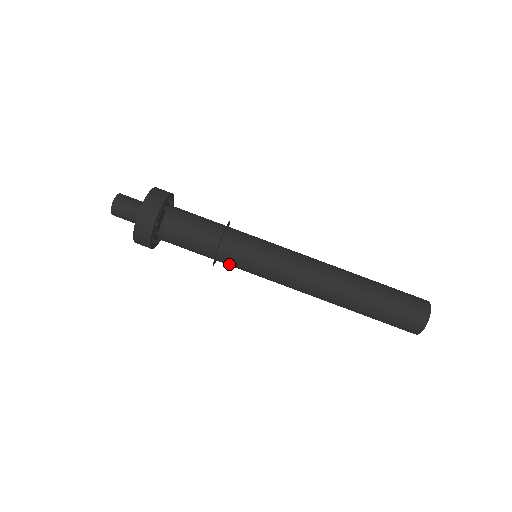
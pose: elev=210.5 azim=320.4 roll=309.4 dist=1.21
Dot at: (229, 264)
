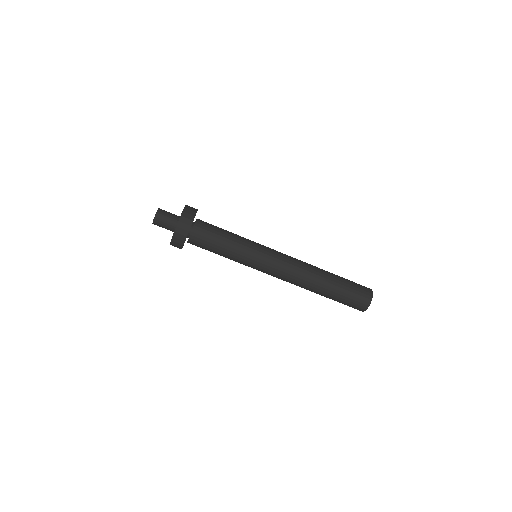
Dot at: (243, 251)
